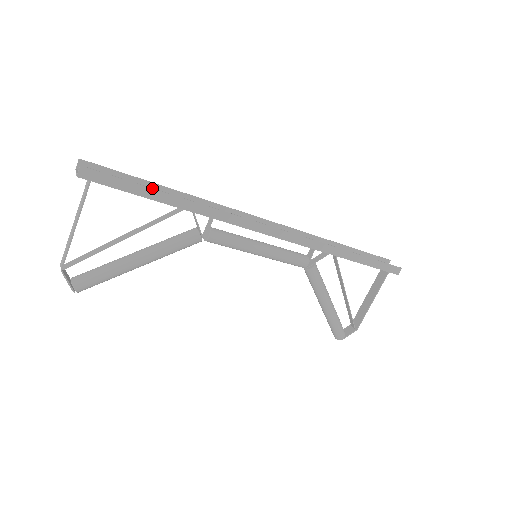
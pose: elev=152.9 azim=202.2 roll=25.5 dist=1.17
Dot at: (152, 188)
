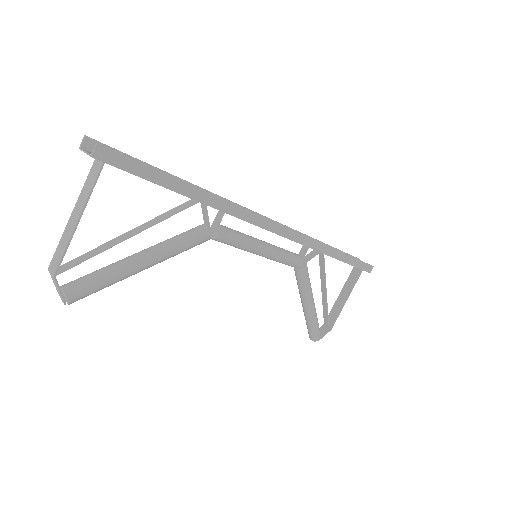
Dot at: (172, 176)
